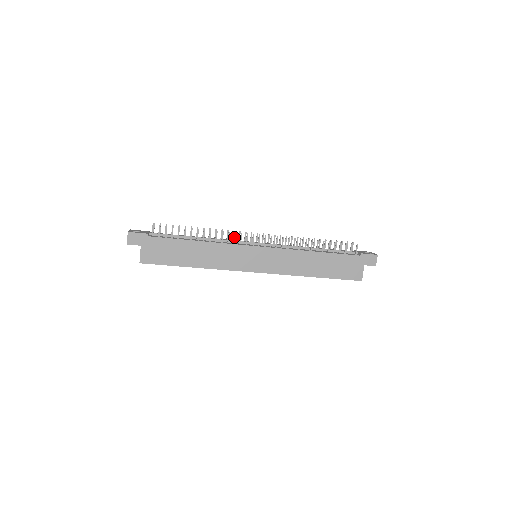
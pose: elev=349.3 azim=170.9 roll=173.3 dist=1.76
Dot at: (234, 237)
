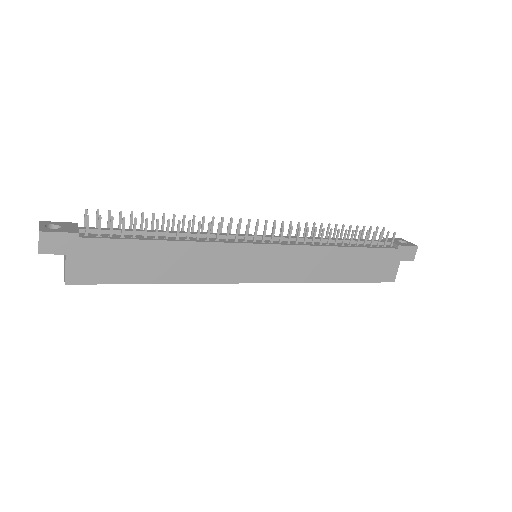
Dot at: (227, 231)
